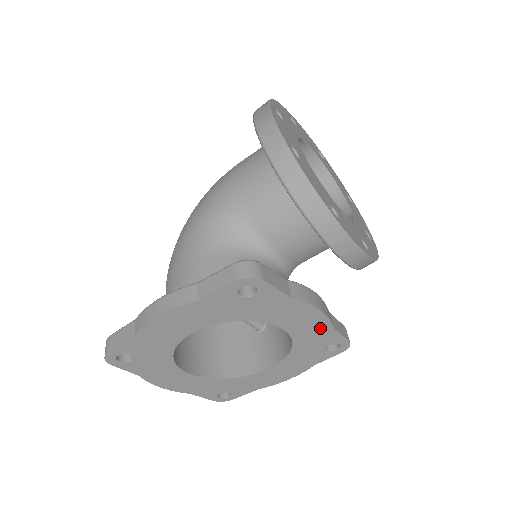
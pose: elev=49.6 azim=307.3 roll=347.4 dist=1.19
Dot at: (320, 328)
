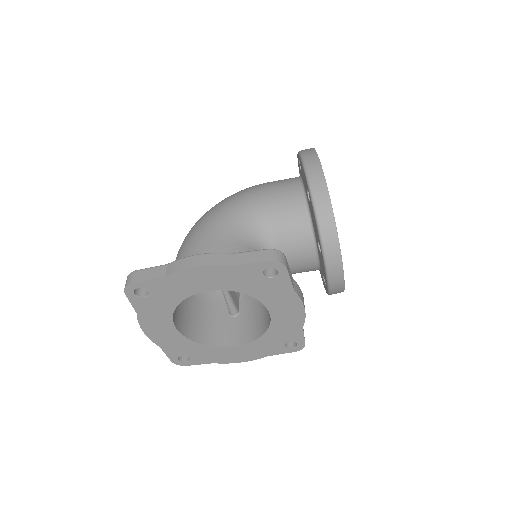
Dot at: (294, 324)
